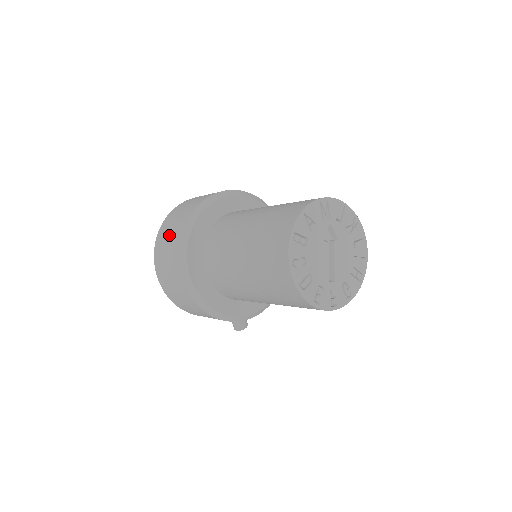
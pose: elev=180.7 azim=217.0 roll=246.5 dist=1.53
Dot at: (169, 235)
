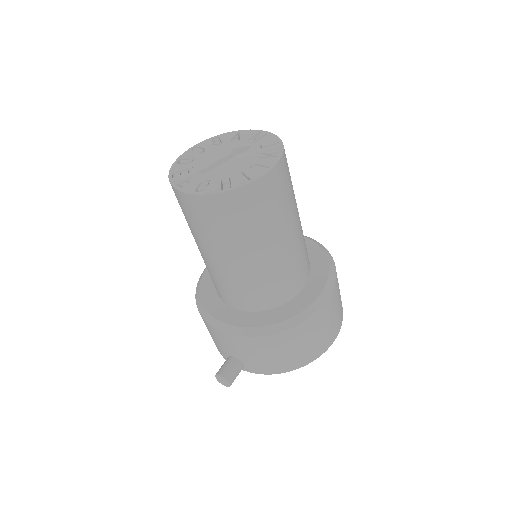
Dot at: occluded
